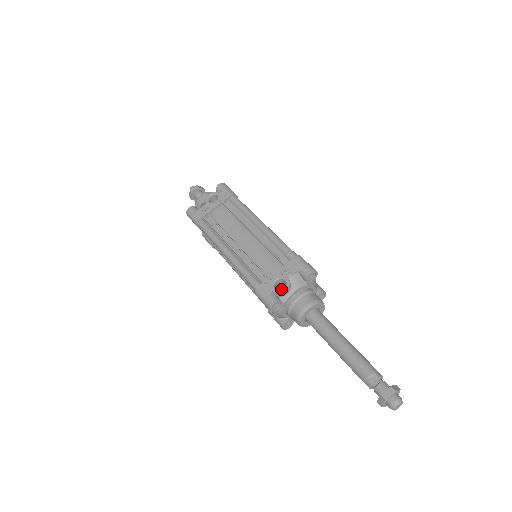
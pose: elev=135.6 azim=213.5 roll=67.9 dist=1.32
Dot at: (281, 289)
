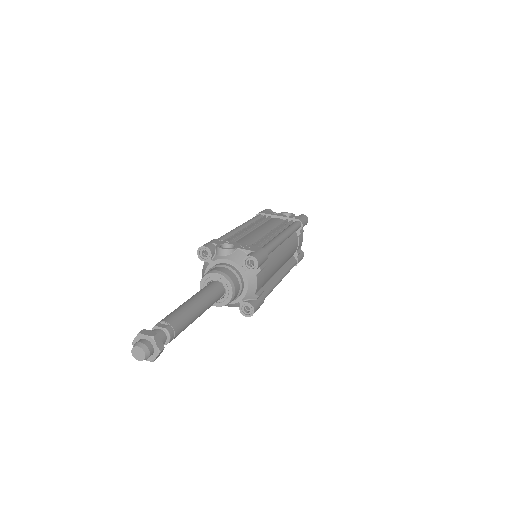
Dot at: (222, 247)
